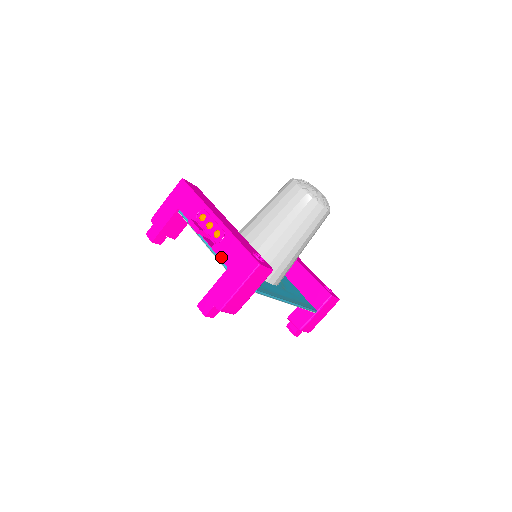
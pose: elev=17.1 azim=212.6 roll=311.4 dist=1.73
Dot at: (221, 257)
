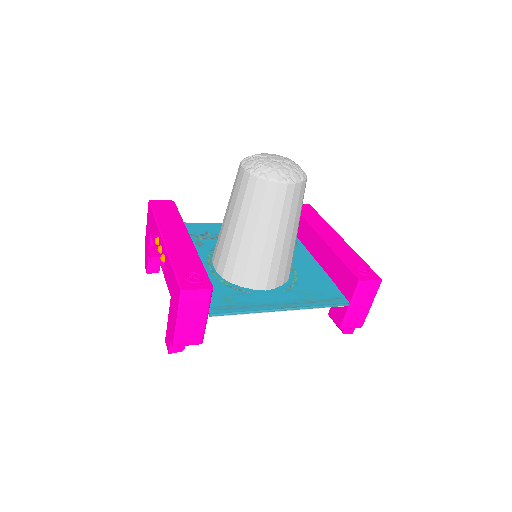
Dot at: (167, 285)
